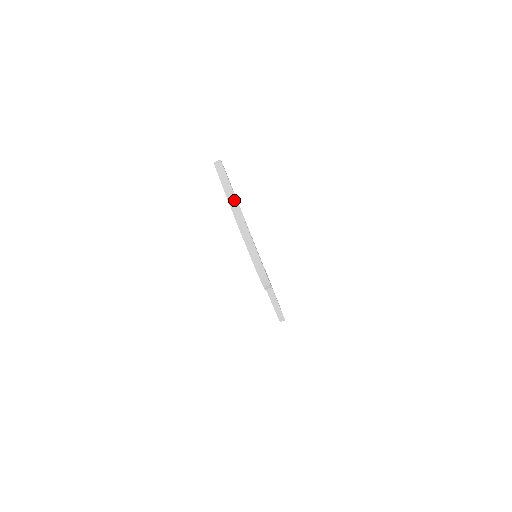
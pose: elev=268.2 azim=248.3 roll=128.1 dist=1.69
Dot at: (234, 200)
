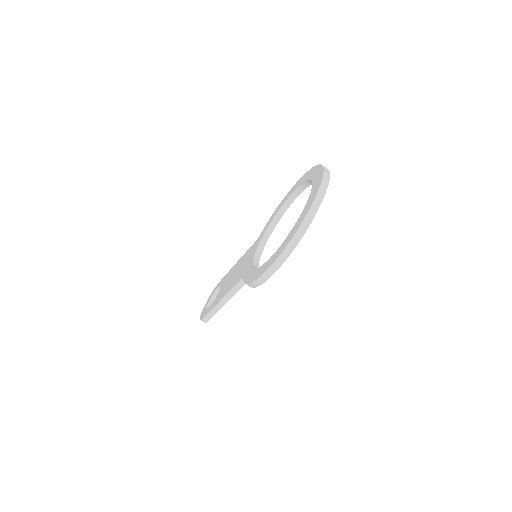
Dot at: (320, 202)
